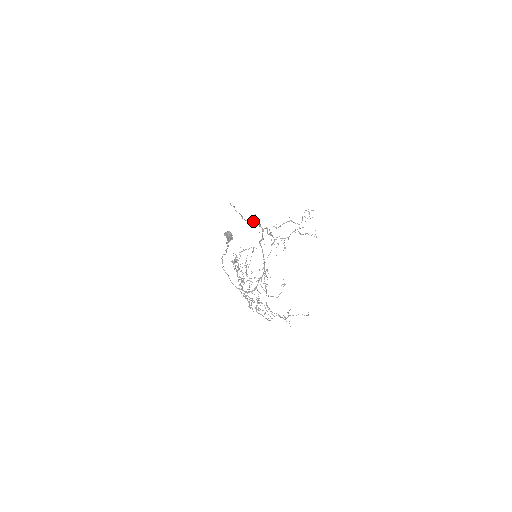
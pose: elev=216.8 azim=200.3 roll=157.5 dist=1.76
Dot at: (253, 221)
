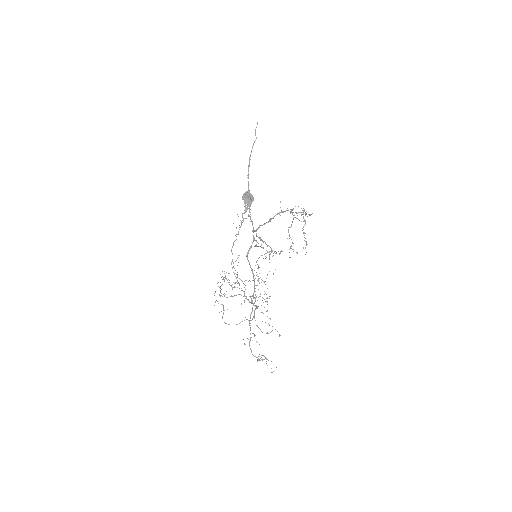
Dot at: occluded
